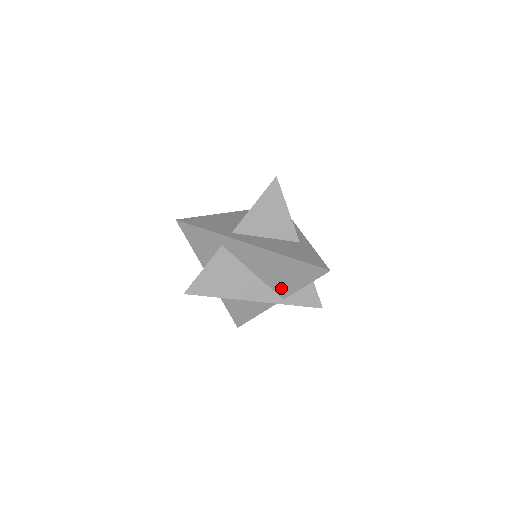
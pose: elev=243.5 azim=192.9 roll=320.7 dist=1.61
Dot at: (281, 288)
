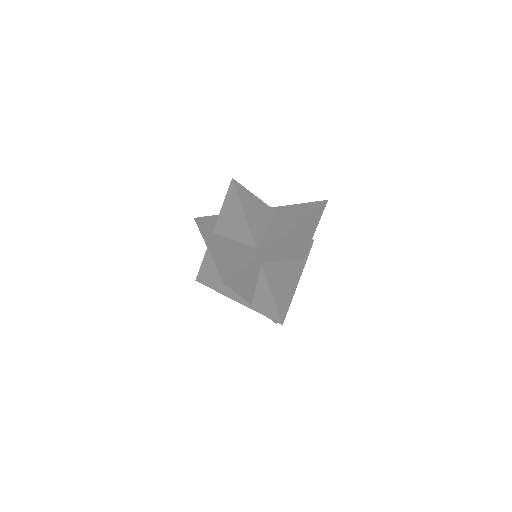
Dot at: occluded
